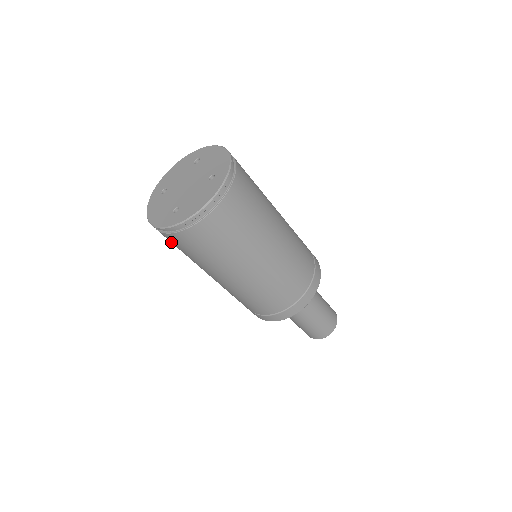
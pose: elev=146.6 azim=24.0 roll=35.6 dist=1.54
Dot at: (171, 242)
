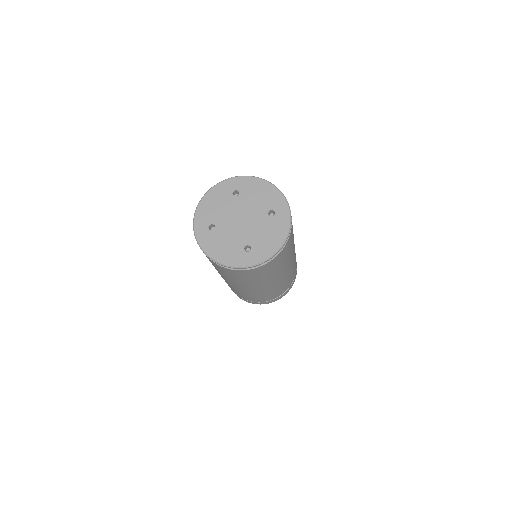
Dot at: occluded
